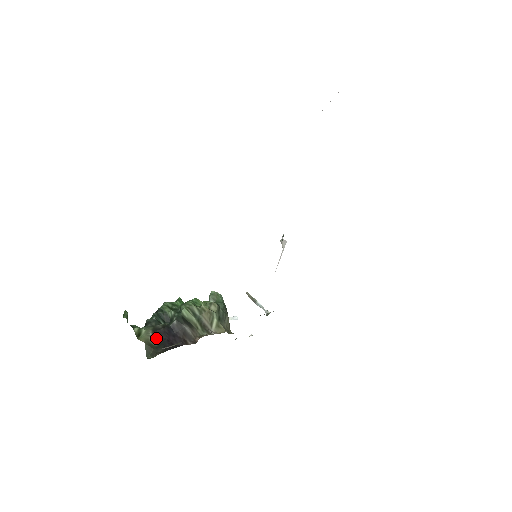
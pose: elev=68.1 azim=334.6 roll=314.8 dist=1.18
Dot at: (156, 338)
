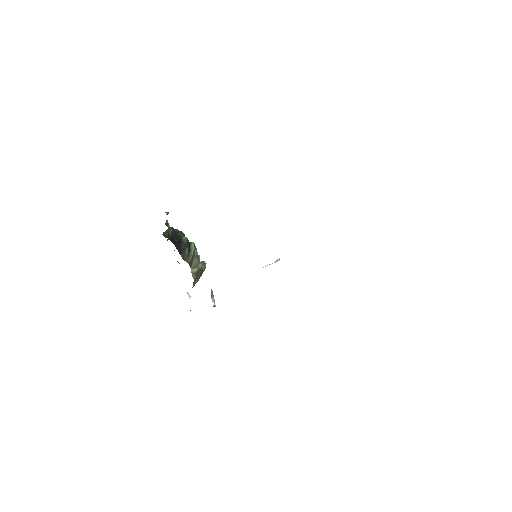
Dot at: (172, 235)
